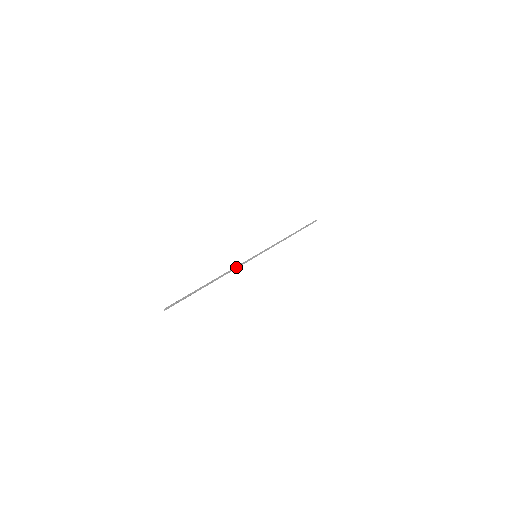
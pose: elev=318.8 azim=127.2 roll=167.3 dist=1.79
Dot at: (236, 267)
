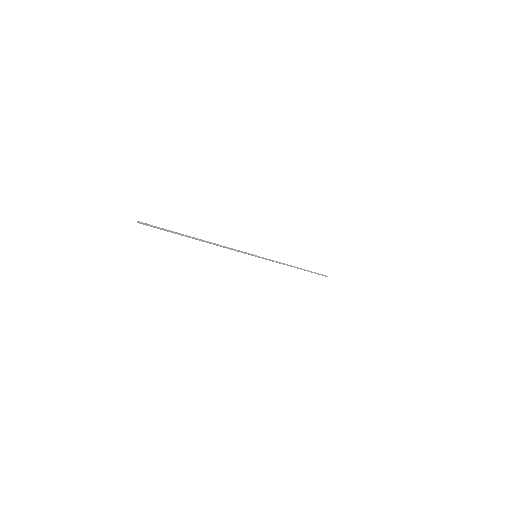
Dot at: (231, 248)
